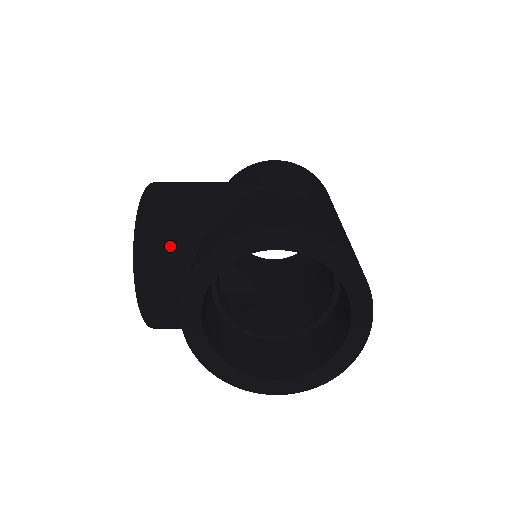
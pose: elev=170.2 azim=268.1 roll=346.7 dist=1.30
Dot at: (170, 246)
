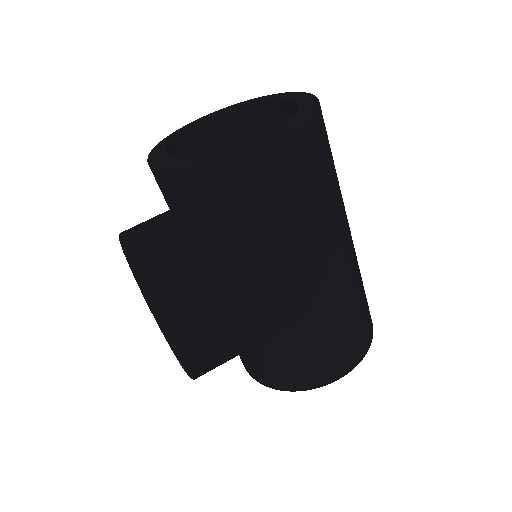
Dot at: occluded
